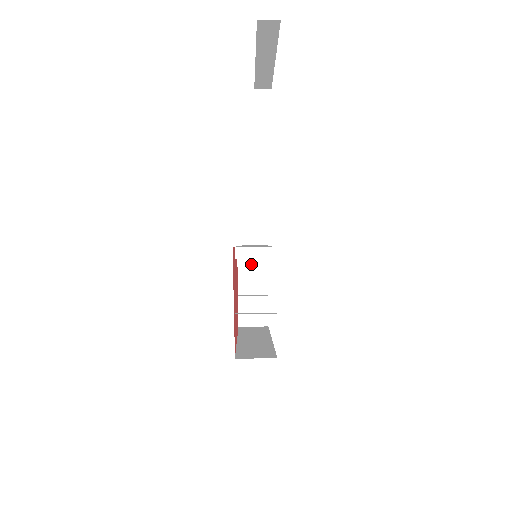
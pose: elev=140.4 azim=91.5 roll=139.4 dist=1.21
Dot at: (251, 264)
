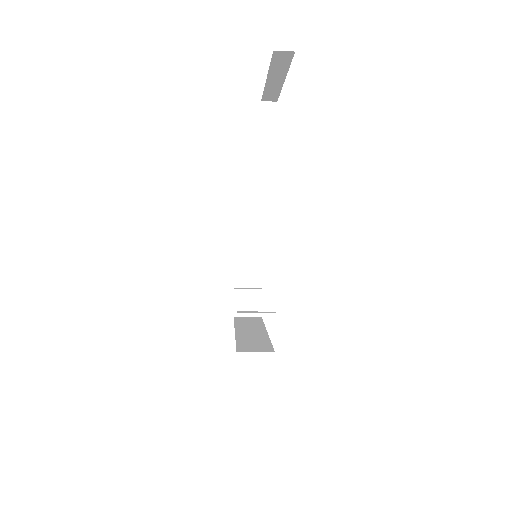
Dot at: (247, 259)
